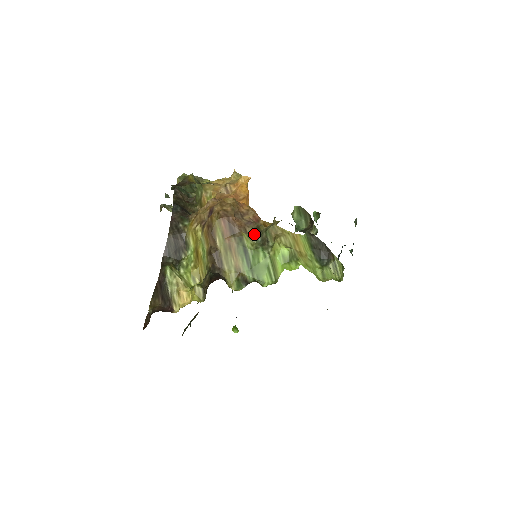
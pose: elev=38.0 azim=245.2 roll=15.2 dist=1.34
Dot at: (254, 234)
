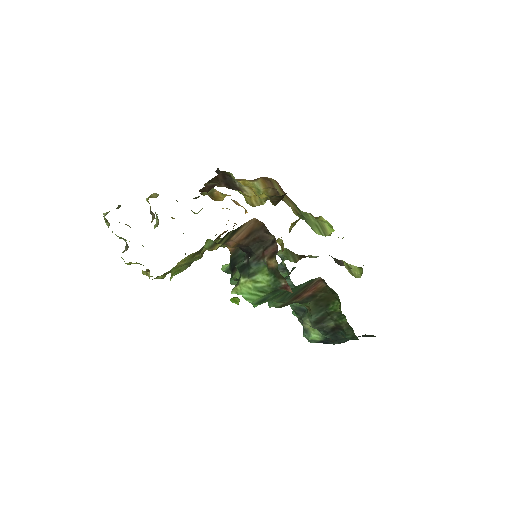
Dot at: occluded
